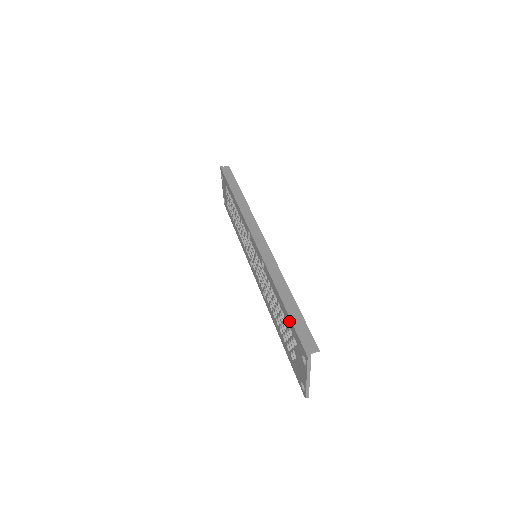
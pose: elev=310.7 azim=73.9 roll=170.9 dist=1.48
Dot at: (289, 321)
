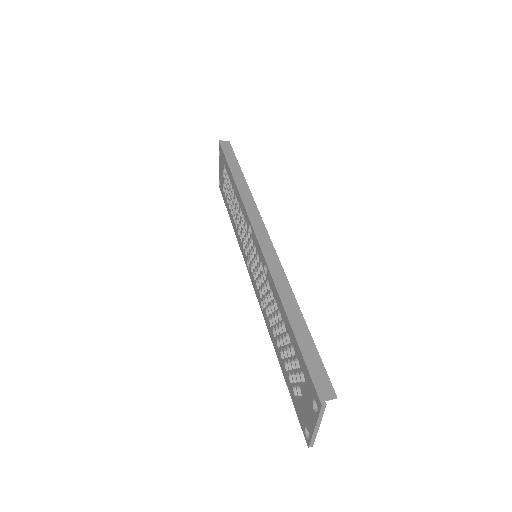
Dot at: (297, 351)
